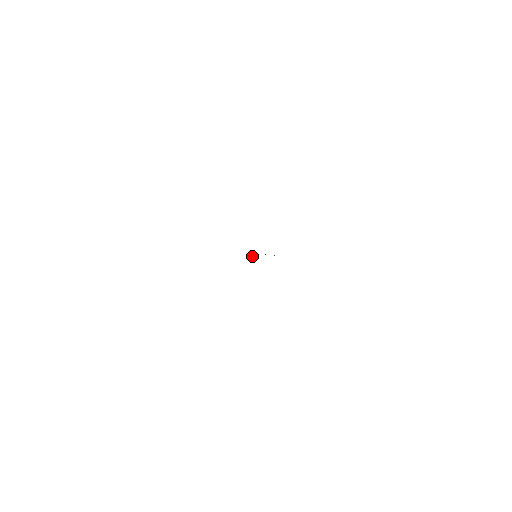
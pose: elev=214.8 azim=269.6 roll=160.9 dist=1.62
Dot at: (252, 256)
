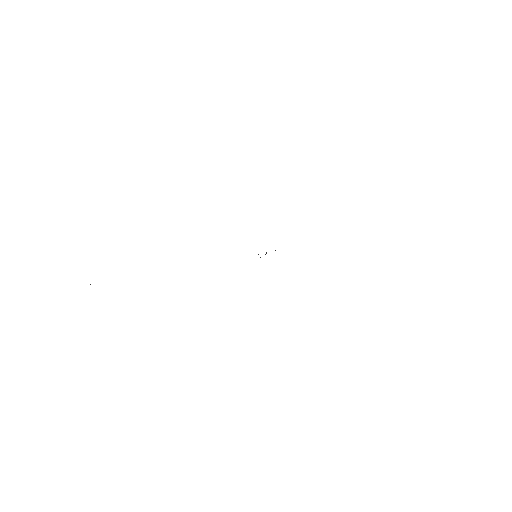
Dot at: occluded
